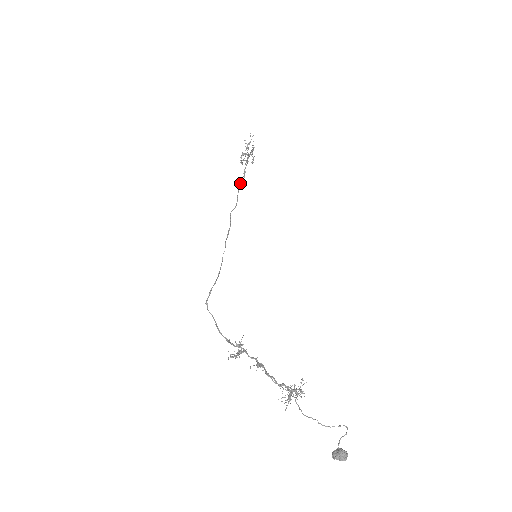
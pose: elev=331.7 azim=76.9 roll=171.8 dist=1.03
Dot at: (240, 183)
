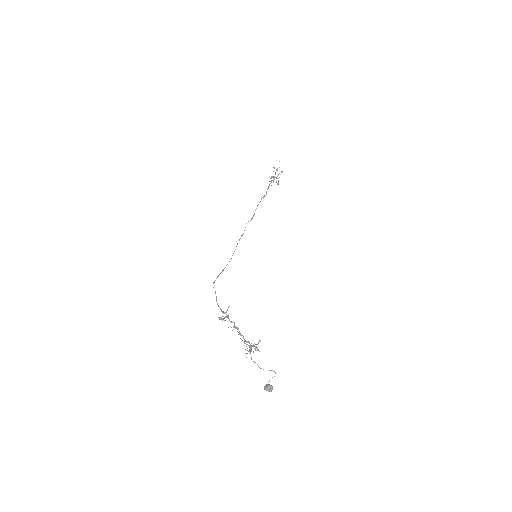
Dot at: (260, 201)
